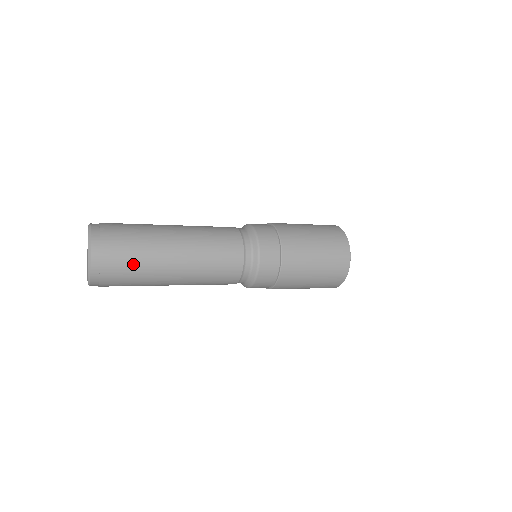
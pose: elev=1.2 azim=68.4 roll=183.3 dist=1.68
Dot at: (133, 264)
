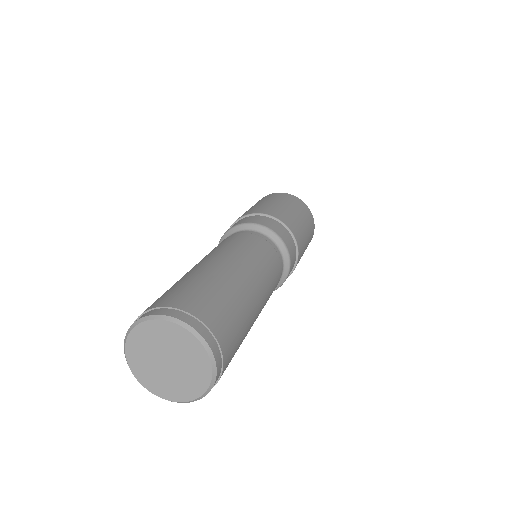
Dot at: occluded
